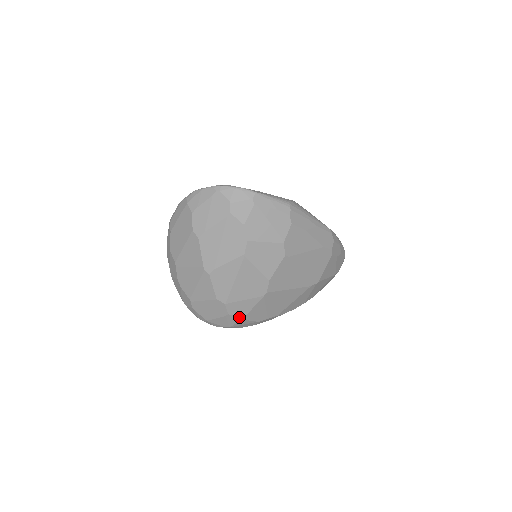
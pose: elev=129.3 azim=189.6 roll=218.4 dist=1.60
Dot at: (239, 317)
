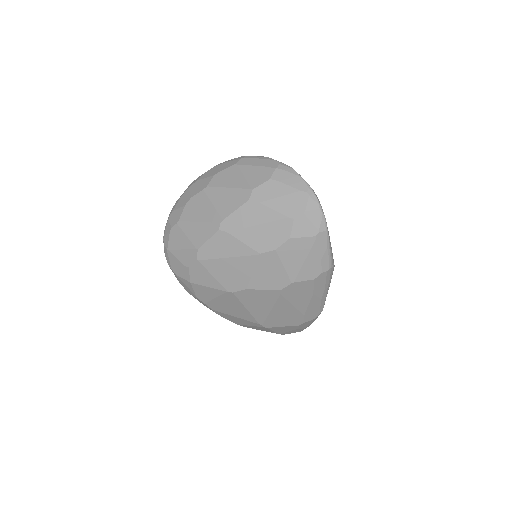
Dot at: (191, 279)
